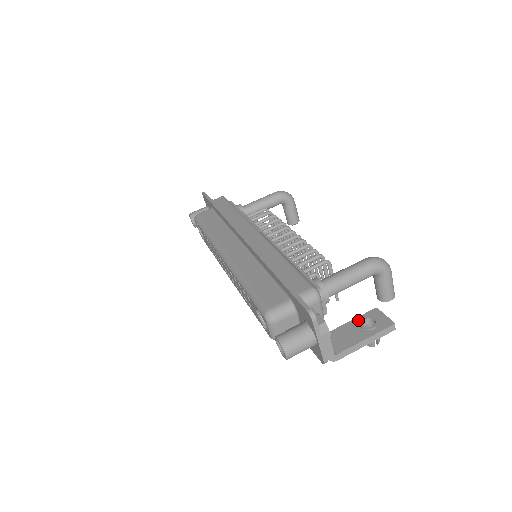
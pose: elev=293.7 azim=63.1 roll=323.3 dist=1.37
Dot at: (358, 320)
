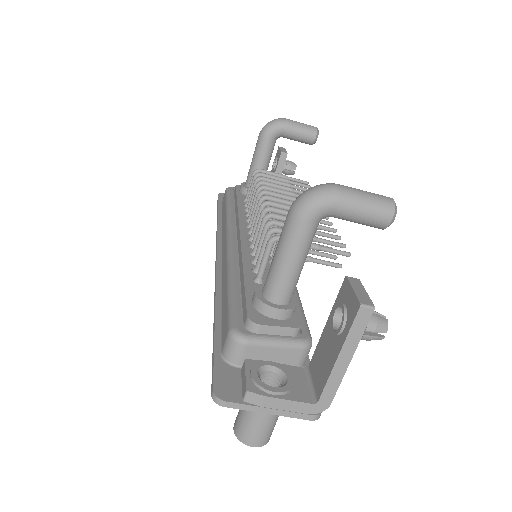
Dot at: (331, 316)
